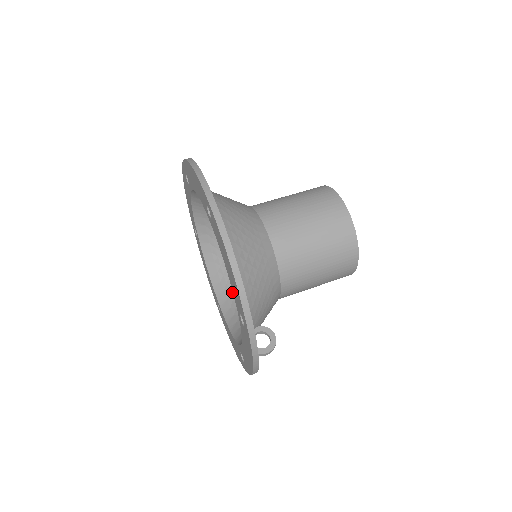
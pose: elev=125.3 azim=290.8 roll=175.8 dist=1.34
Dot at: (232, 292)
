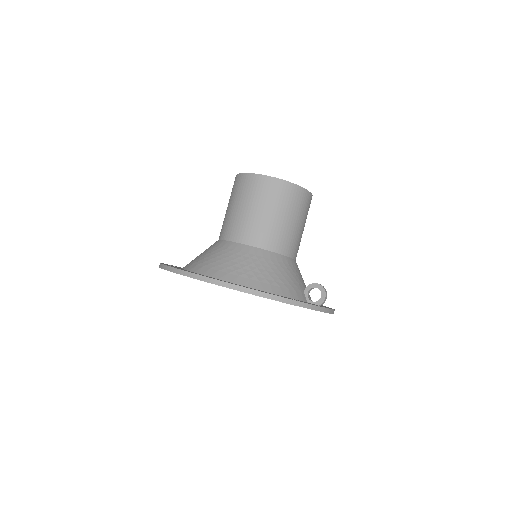
Dot at: occluded
